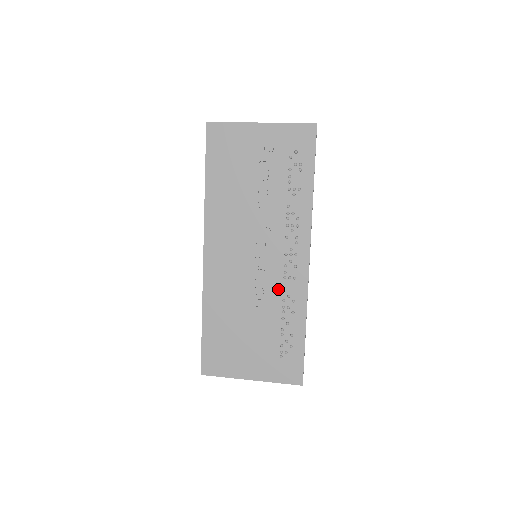
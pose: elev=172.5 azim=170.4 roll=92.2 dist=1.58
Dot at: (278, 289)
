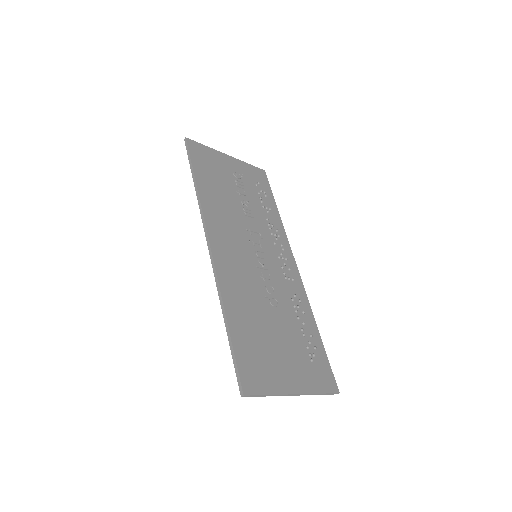
Dot at: (284, 288)
